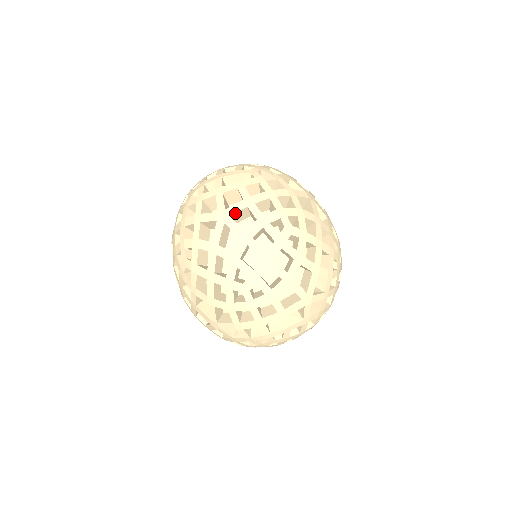
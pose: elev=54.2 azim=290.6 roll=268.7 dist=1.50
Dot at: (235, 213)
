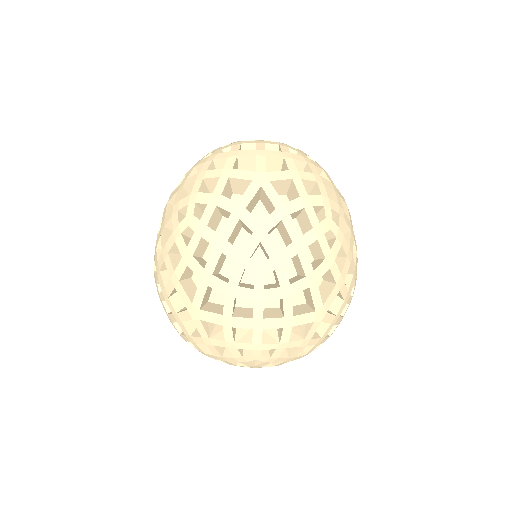
Dot at: (277, 180)
